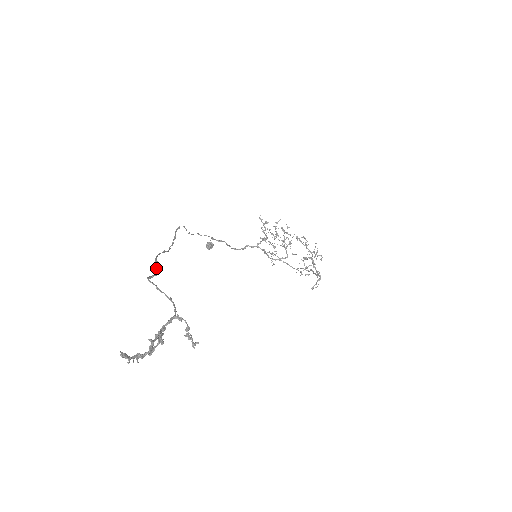
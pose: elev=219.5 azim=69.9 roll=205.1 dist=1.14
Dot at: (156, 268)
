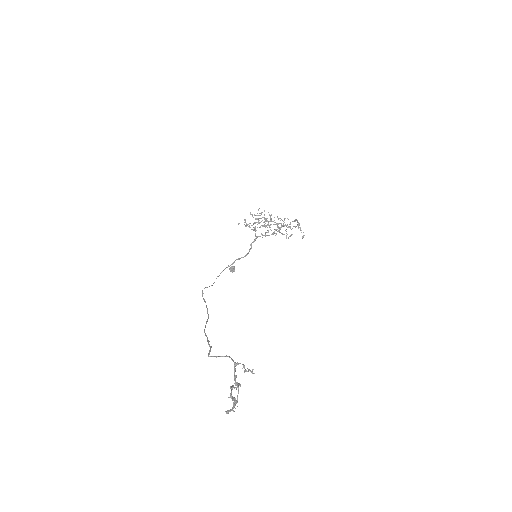
Dot at: occluded
